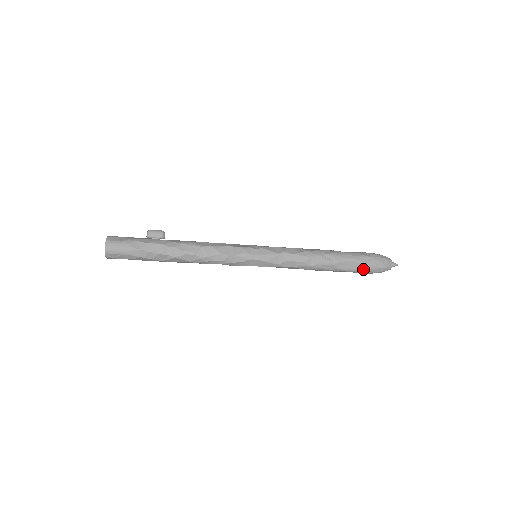
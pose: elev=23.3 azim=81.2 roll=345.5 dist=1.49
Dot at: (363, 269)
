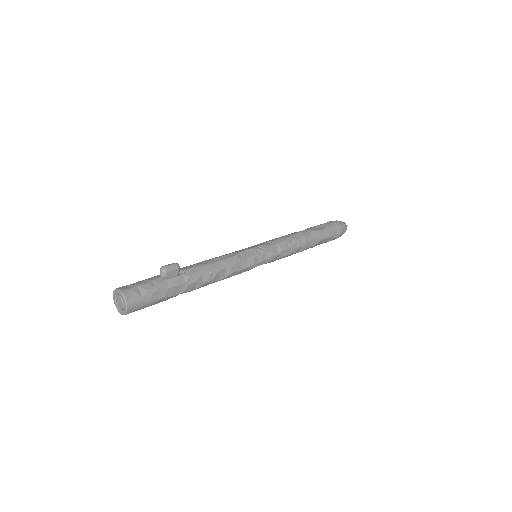
Dot at: occluded
